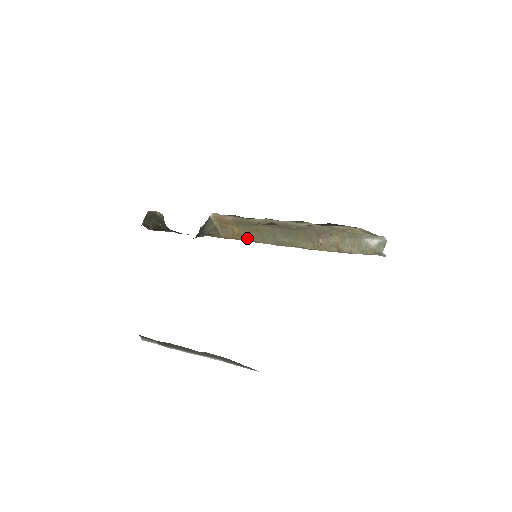
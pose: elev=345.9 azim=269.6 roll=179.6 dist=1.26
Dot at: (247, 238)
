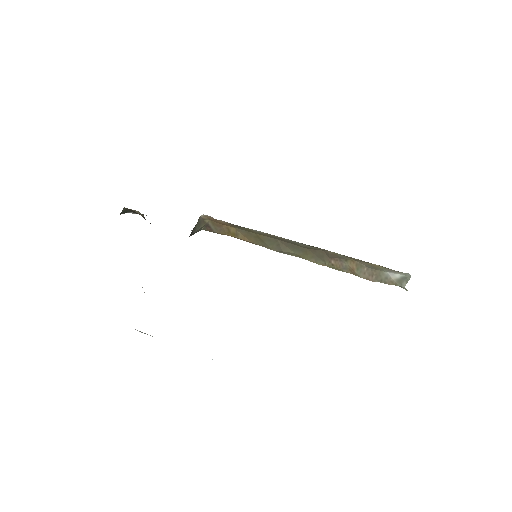
Dot at: (245, 240)
